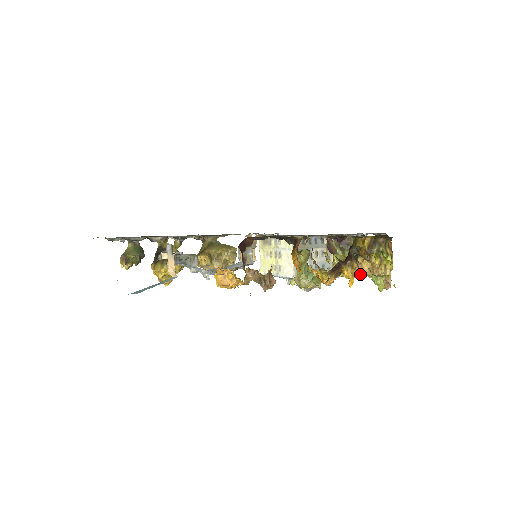
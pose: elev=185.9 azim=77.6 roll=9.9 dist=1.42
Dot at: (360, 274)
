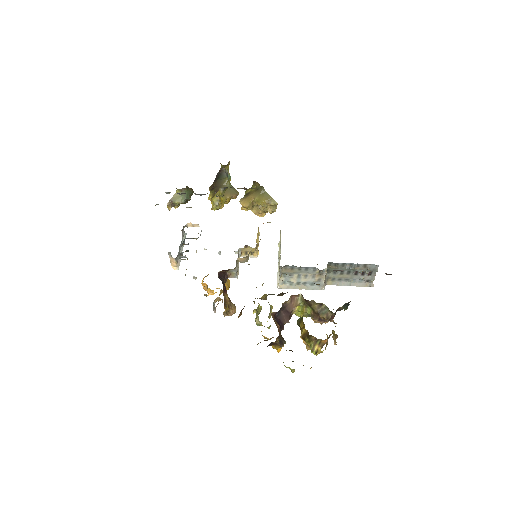
Dot at: occluded
